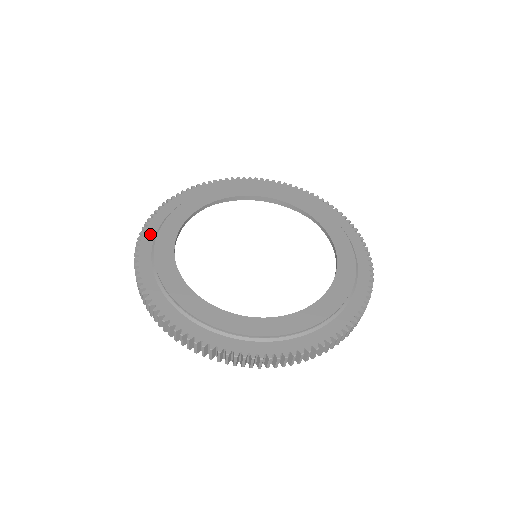
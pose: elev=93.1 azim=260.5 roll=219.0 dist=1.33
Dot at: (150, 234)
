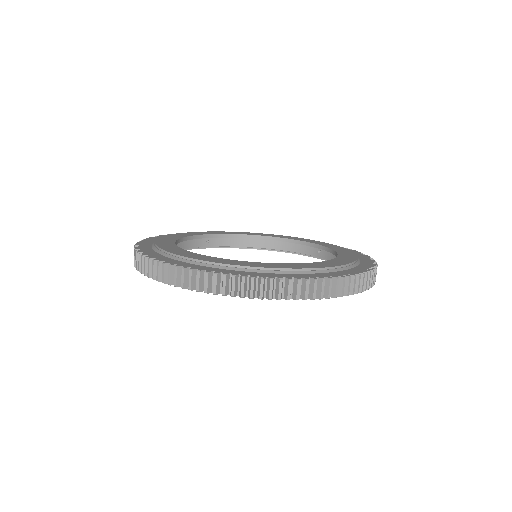
Dot at: (153, 240)
